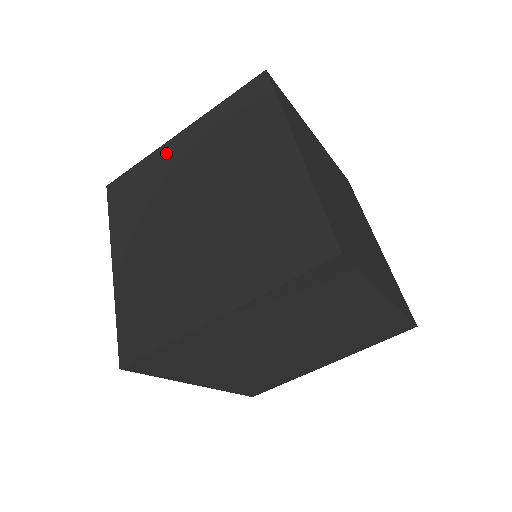
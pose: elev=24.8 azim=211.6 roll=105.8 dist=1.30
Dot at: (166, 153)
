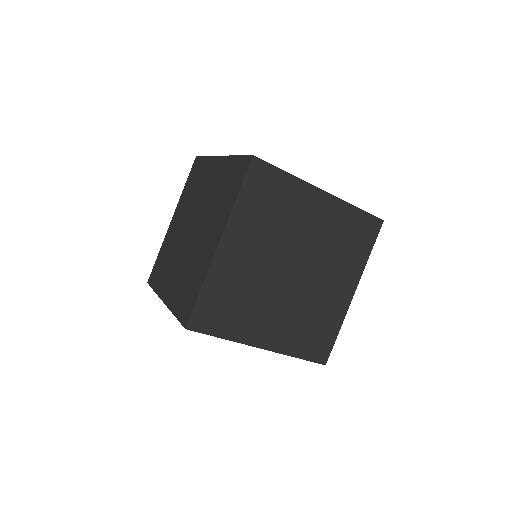
Dot at: (224, 264)
